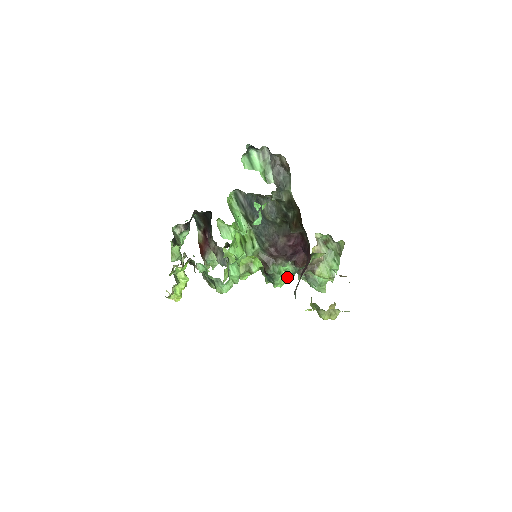
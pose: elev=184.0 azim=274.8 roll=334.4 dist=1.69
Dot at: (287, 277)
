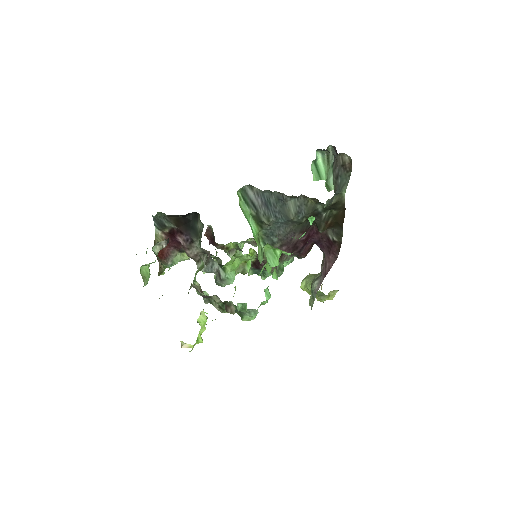
Dot at: occluded
